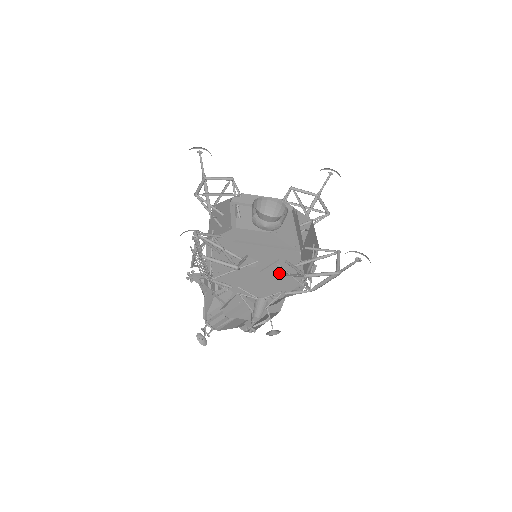
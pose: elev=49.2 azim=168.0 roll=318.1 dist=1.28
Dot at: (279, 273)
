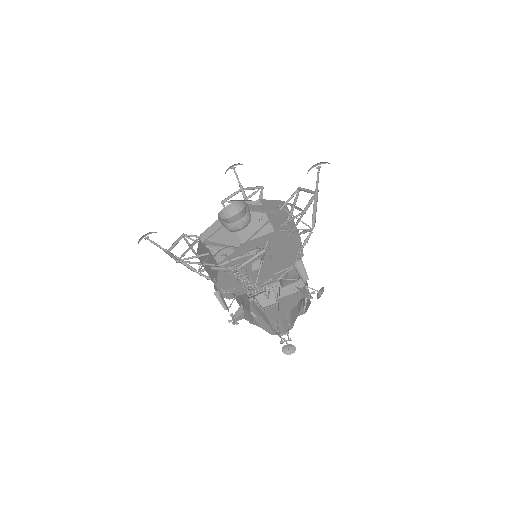
Dot at: (281, 249)
